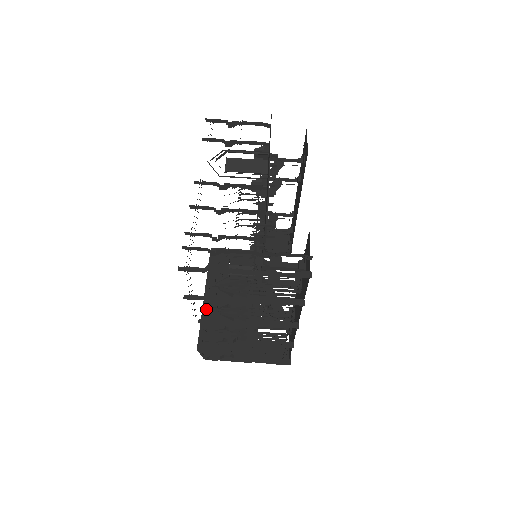
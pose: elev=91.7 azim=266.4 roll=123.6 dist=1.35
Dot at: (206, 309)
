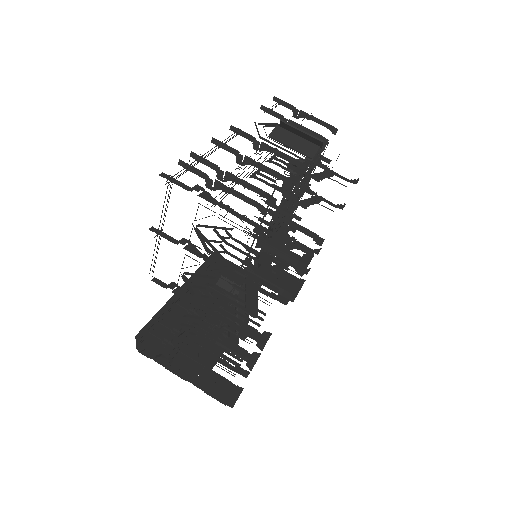
Dot at: (172, 303)
